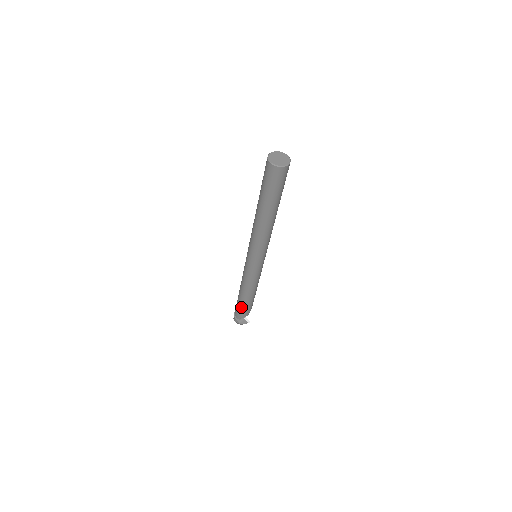
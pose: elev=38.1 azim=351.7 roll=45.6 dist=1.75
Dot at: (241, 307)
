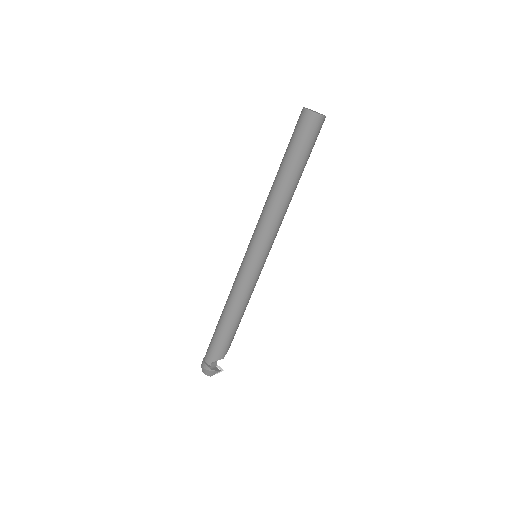
Dot at: (218, 341)
